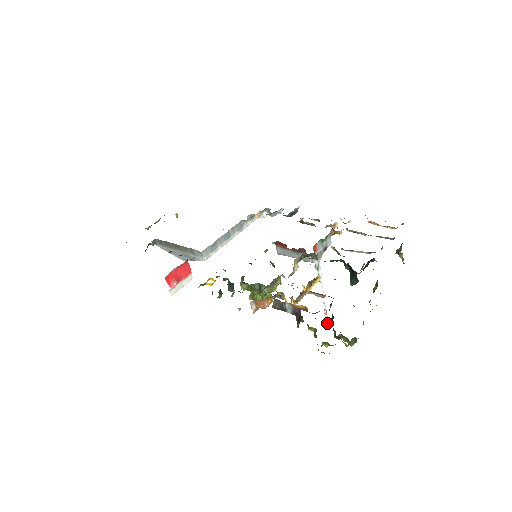
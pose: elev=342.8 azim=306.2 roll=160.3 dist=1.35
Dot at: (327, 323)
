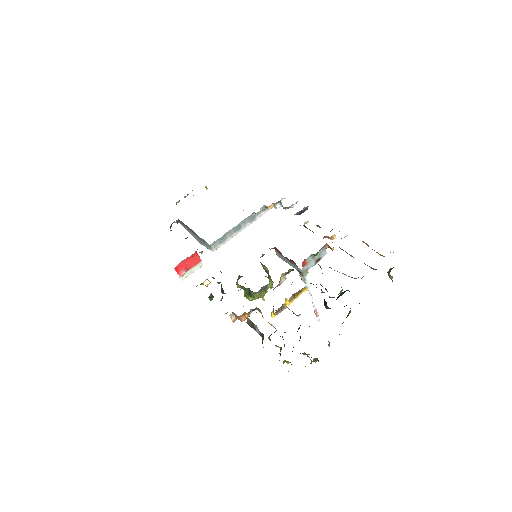
Dot at: (317, 320)
